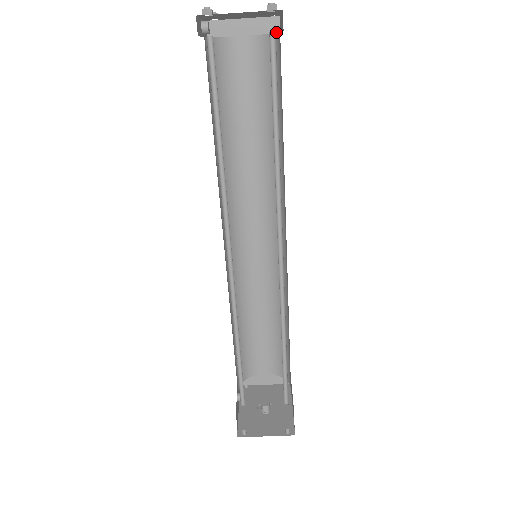
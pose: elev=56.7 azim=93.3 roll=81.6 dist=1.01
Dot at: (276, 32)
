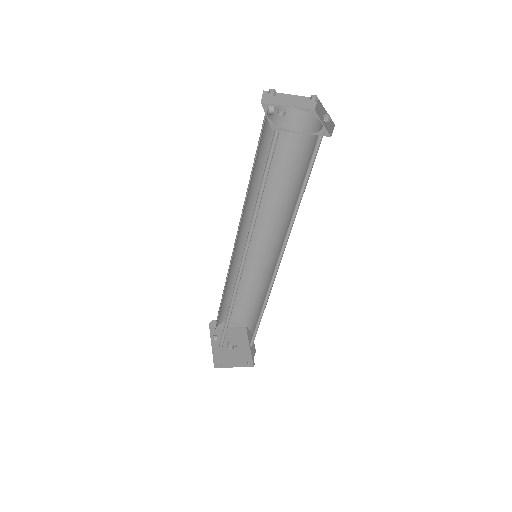
Dot at: (312, 108)
